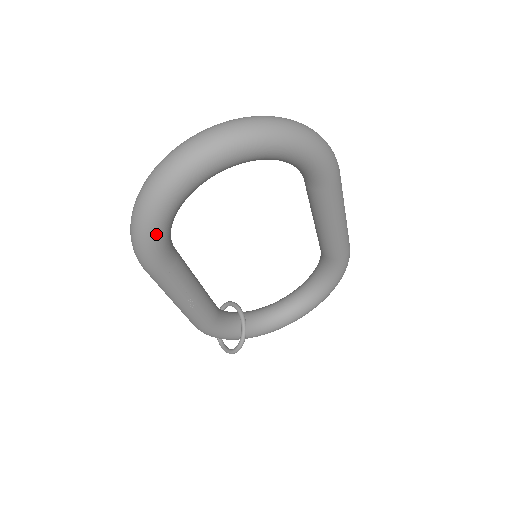
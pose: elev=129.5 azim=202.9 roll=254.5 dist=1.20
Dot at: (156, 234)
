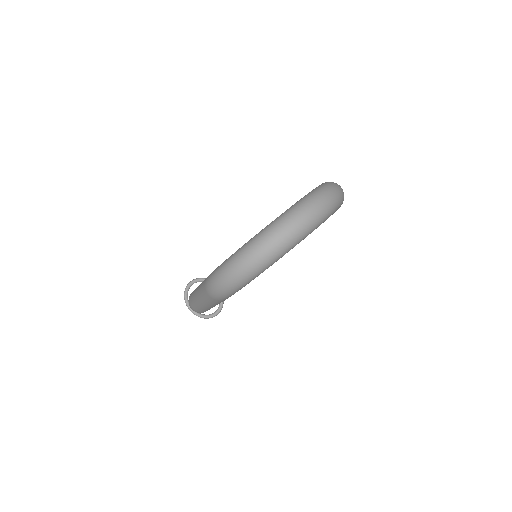
Dot at: occluded
